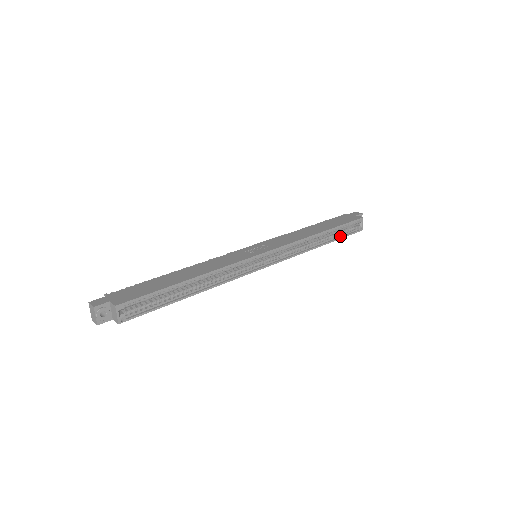
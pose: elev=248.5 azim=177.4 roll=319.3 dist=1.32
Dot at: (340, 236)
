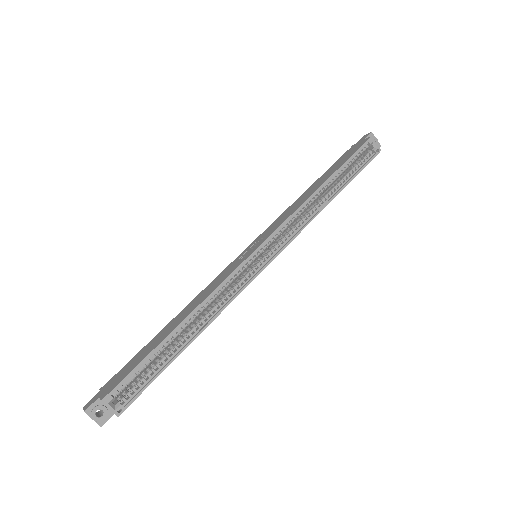
Dot at: (353, 174)
